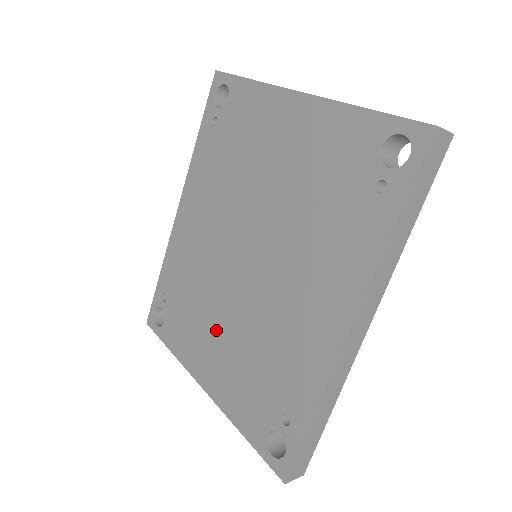
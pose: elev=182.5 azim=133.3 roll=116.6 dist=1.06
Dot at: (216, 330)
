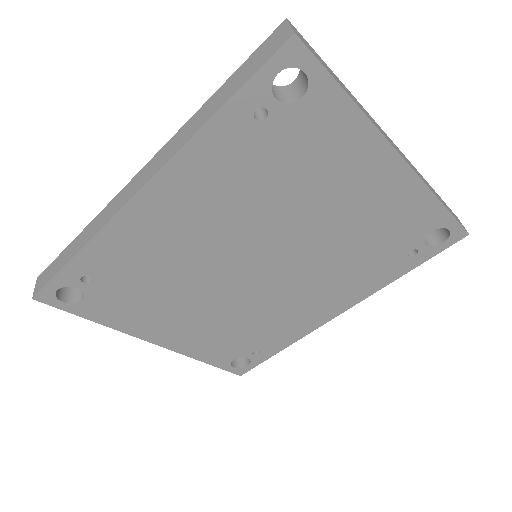
Dot at: (189, 311)
